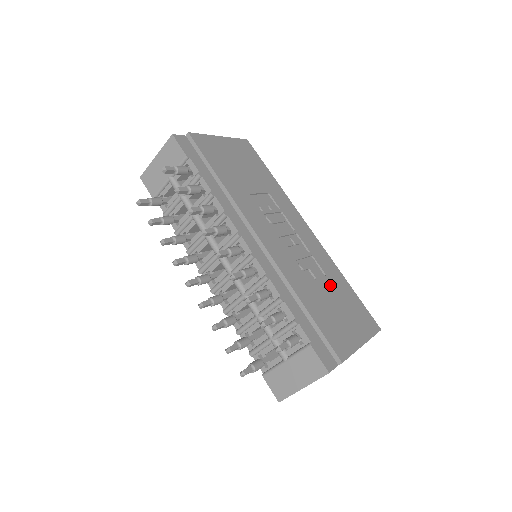
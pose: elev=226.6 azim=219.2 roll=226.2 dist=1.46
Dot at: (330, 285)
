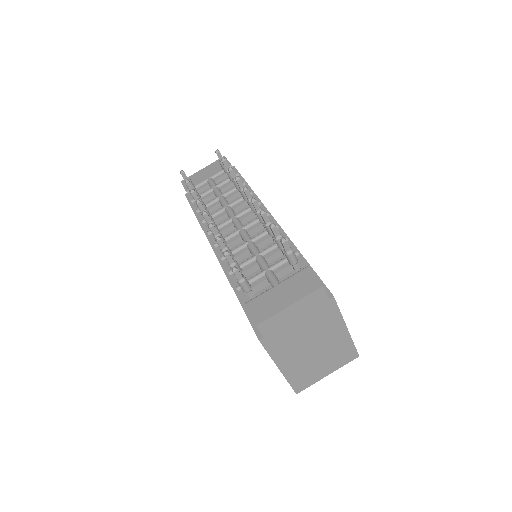
Dot at: occluded
